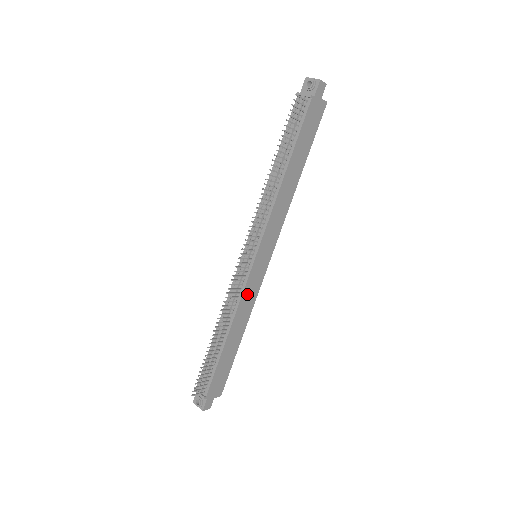
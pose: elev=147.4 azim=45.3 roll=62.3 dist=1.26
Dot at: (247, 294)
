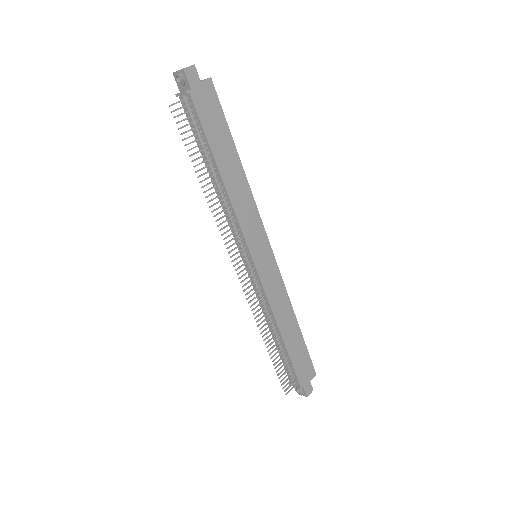
Dot at: (272, 292)
